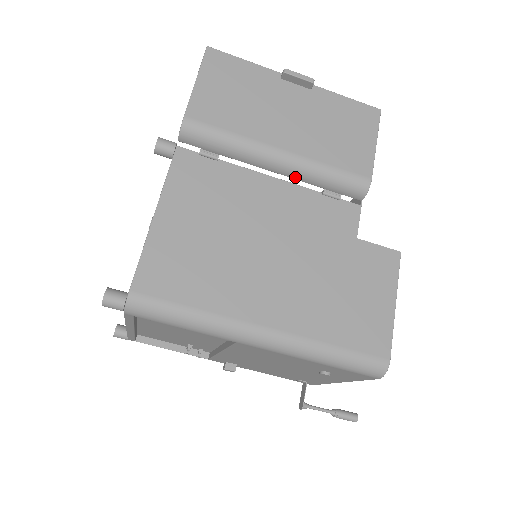
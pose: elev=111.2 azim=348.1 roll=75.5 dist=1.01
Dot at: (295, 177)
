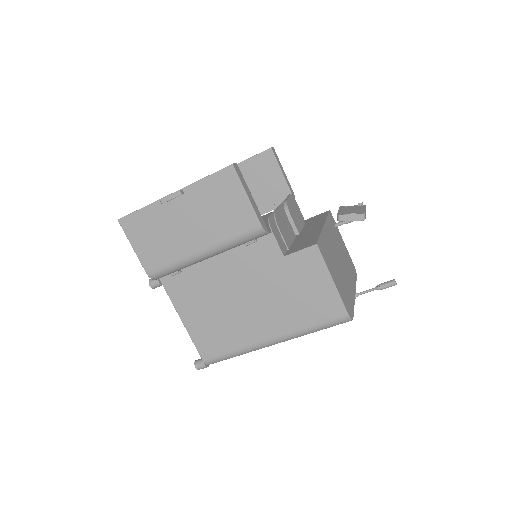
Dot at: (222, 252)
